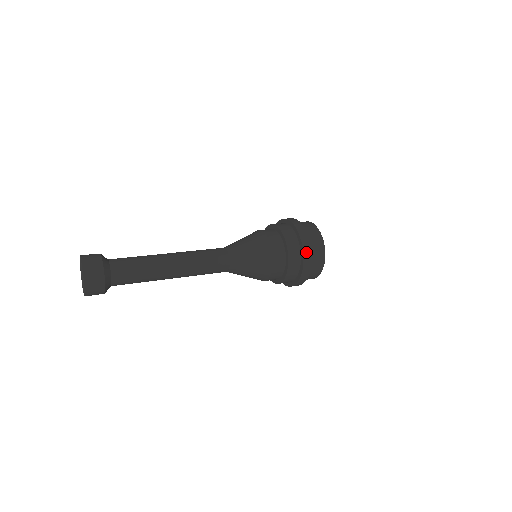
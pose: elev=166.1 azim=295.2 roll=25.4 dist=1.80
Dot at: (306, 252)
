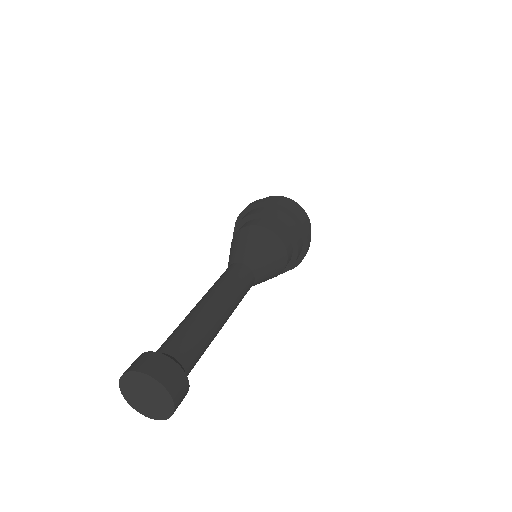
Dot at: (302, 221)
